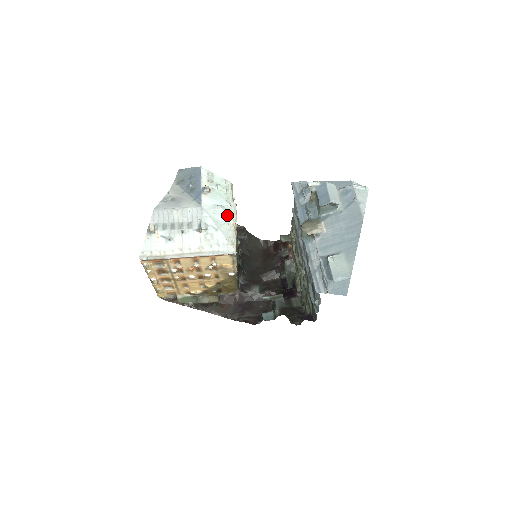
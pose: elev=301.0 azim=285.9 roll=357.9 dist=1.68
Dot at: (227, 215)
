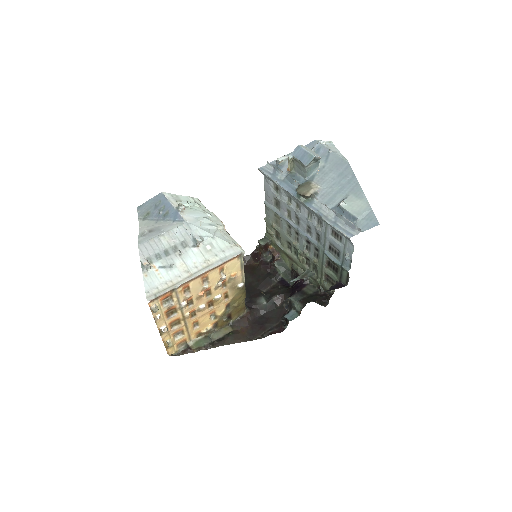
Dot at: (213, 223)
